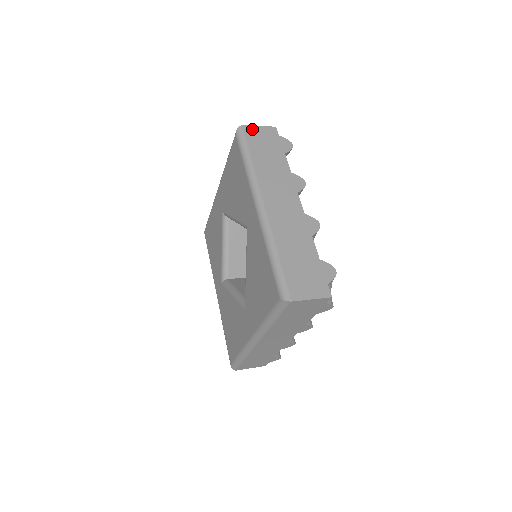
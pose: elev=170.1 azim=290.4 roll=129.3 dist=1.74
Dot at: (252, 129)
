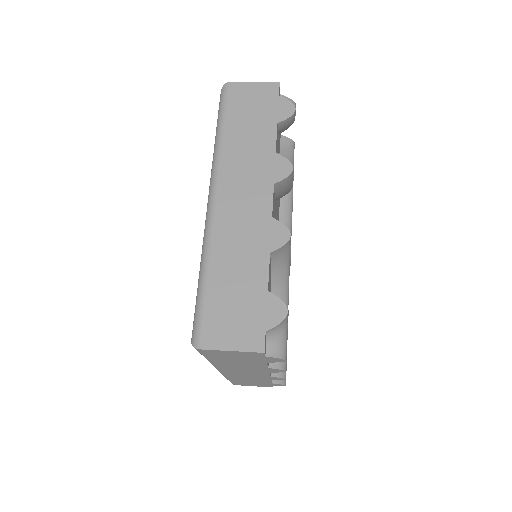
Dot at: (241, 87)
